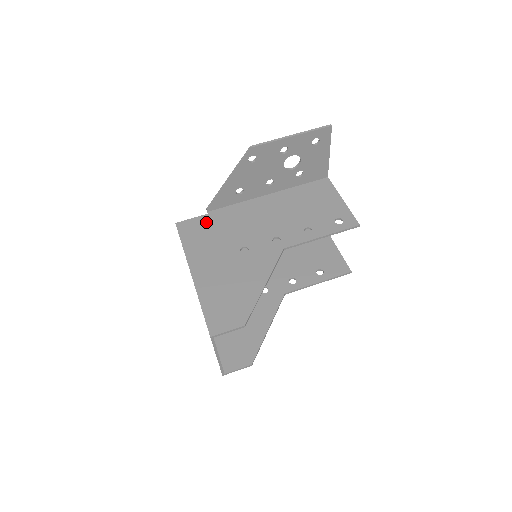
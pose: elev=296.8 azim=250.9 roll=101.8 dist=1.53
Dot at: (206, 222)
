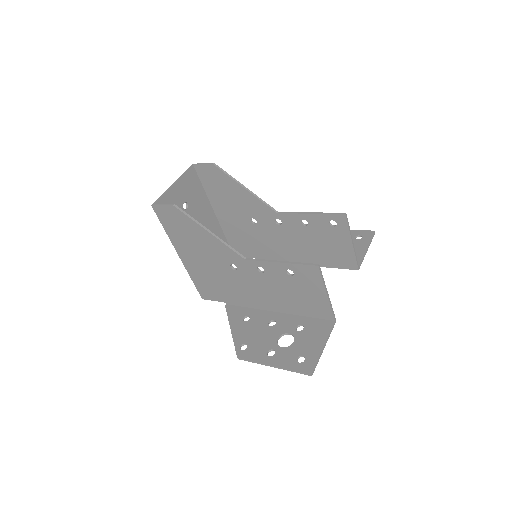
Dot at: (250, 250)
